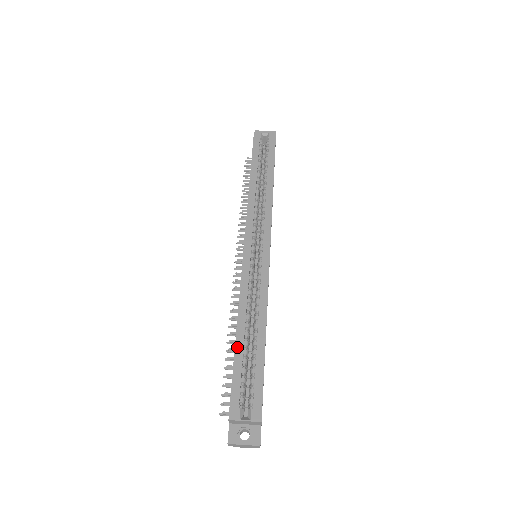
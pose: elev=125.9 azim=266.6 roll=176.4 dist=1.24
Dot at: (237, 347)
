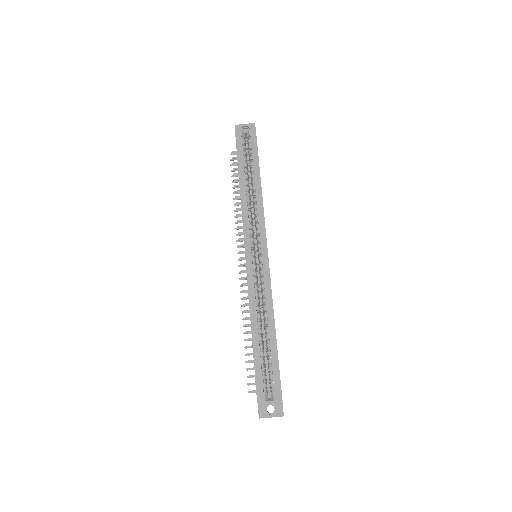
Dot at: (254, 344)
